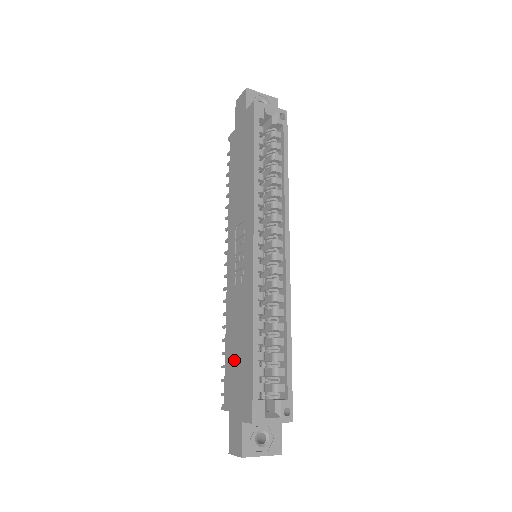
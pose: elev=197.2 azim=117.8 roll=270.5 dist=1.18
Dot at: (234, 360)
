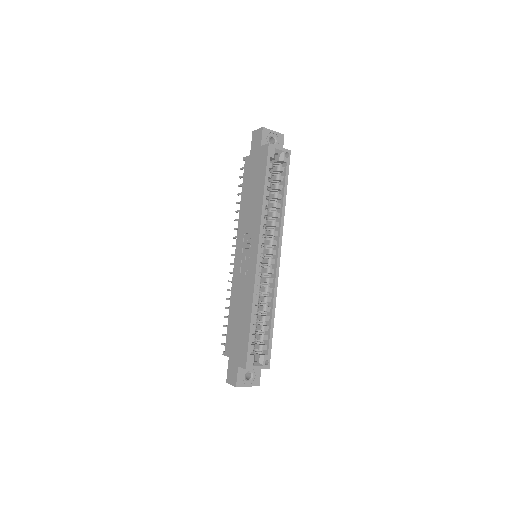
Dot at: (235, 326)
